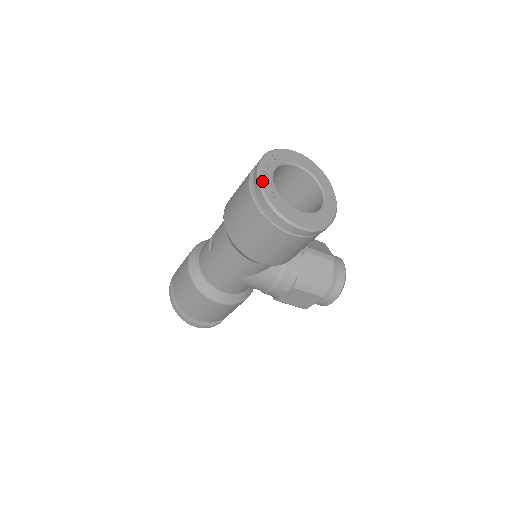
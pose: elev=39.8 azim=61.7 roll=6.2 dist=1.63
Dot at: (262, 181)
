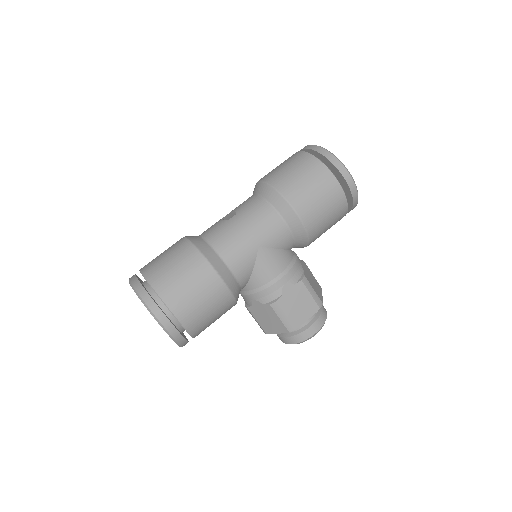
Dot at: occluded
